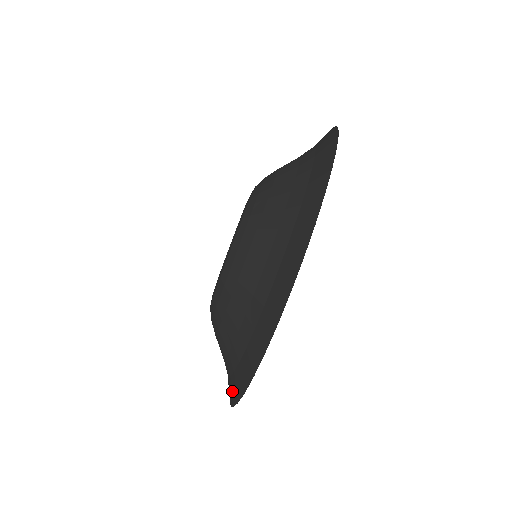
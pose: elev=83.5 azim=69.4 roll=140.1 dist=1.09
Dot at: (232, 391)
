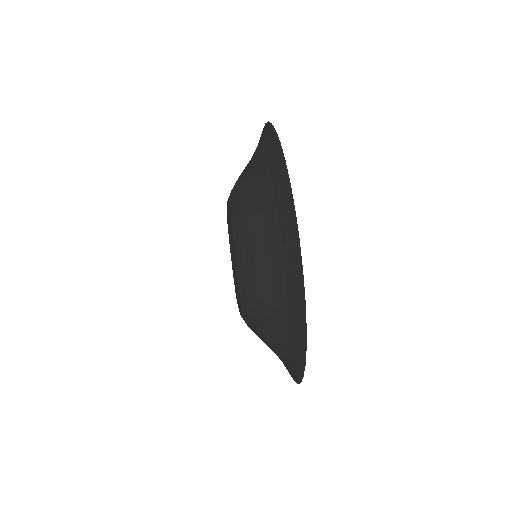
Dot at: (293, 266)
